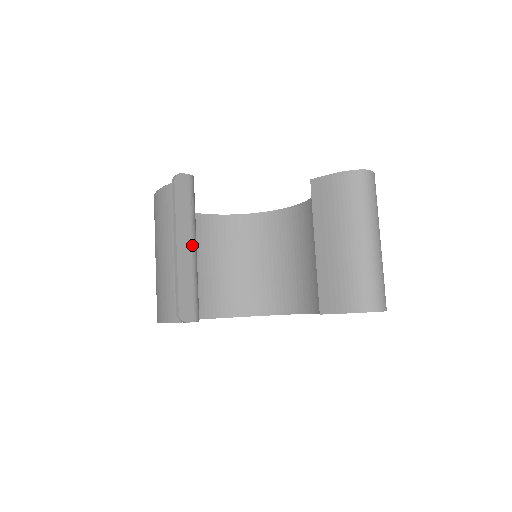
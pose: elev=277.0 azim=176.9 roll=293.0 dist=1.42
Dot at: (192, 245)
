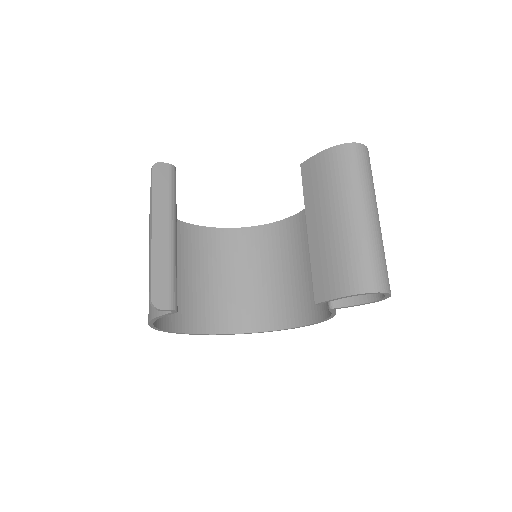
Dot at: (170, 231)
